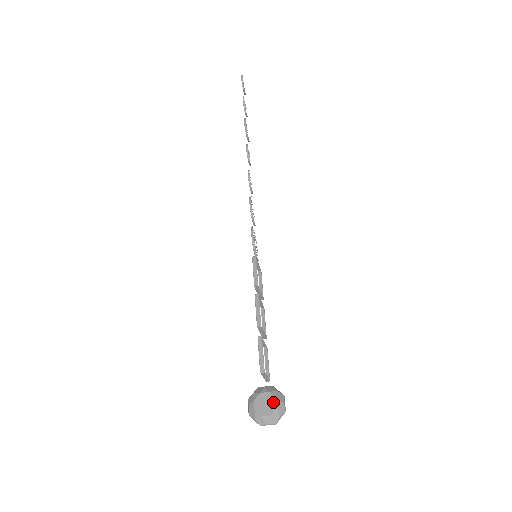
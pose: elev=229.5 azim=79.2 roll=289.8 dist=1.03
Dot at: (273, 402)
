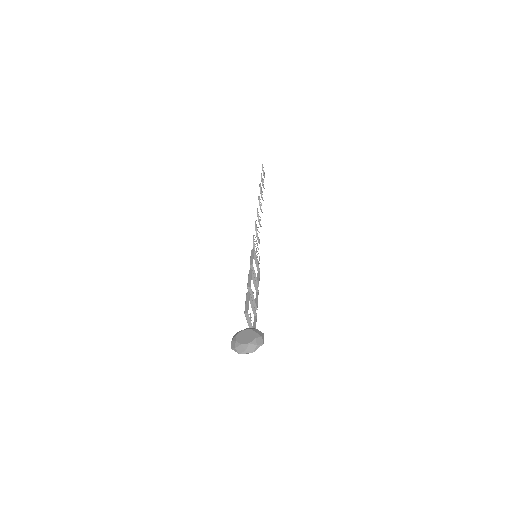
Dot at: (253, 335)
